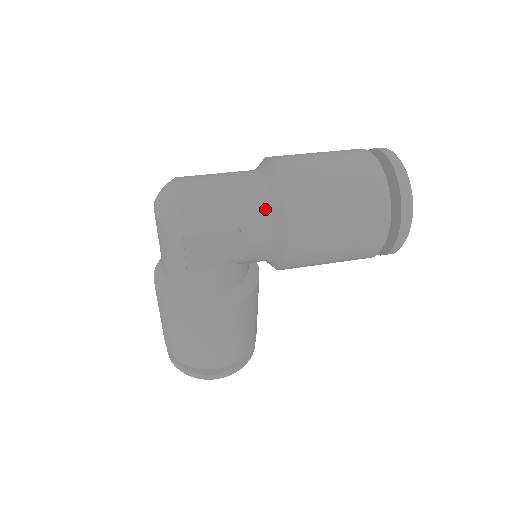
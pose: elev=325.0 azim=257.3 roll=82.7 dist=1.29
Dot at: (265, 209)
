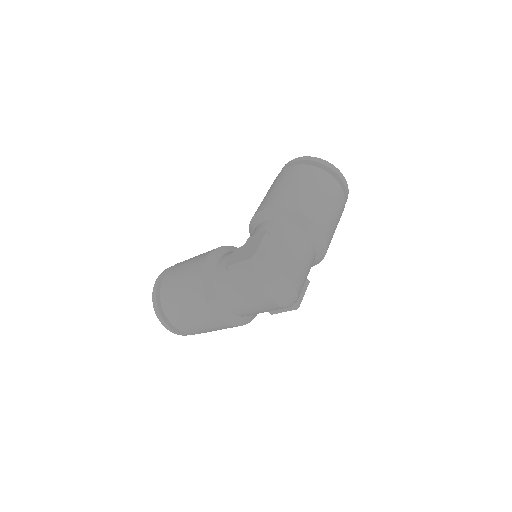
Dot at: (315, 258)
